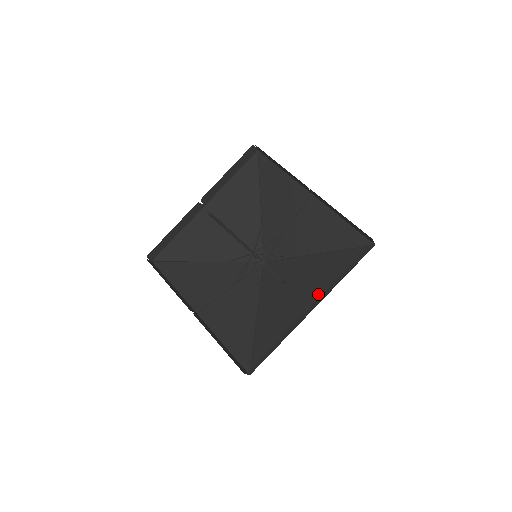
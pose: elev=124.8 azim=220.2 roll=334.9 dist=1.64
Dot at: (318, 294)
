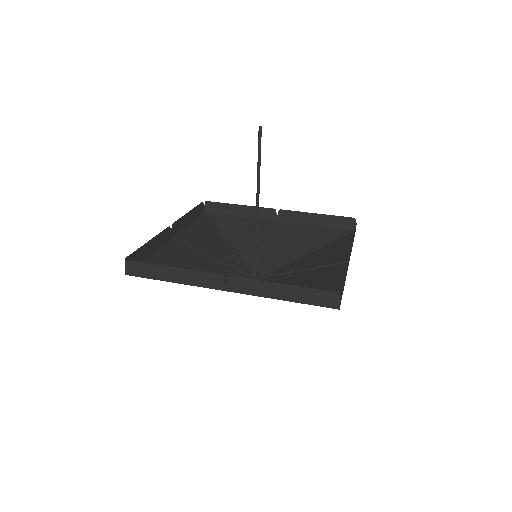
Dot at: (342, 257)
